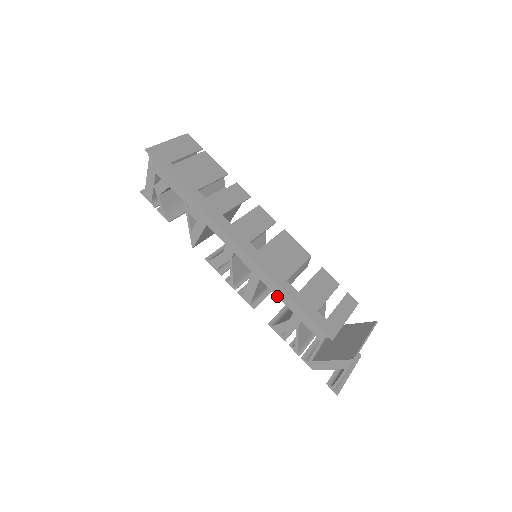
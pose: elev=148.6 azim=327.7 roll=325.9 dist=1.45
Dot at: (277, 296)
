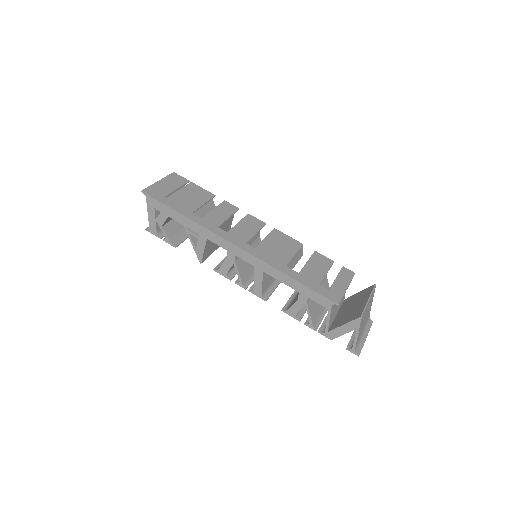
Dot at: (281, 282)
